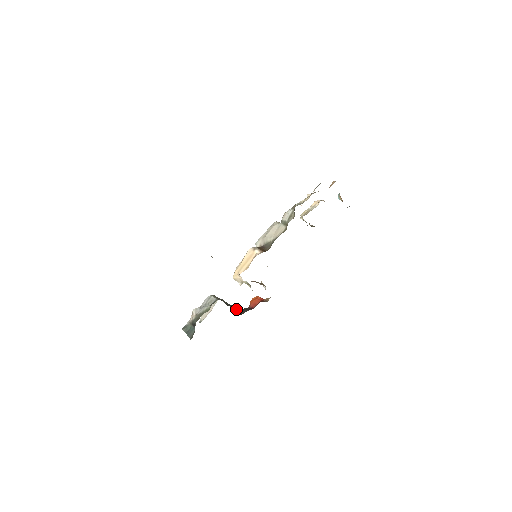
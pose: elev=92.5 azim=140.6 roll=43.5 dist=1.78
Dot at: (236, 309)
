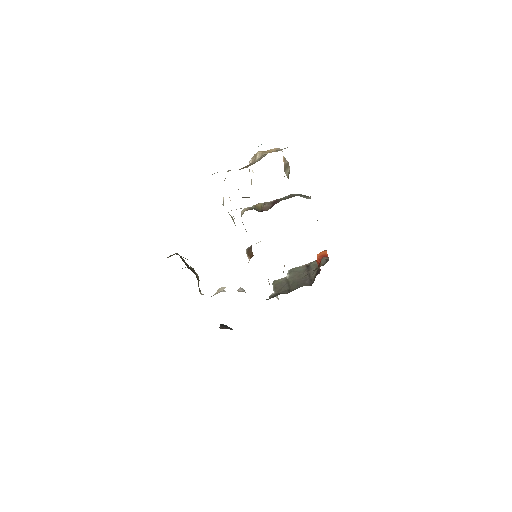
Dot at: (310, 273)
